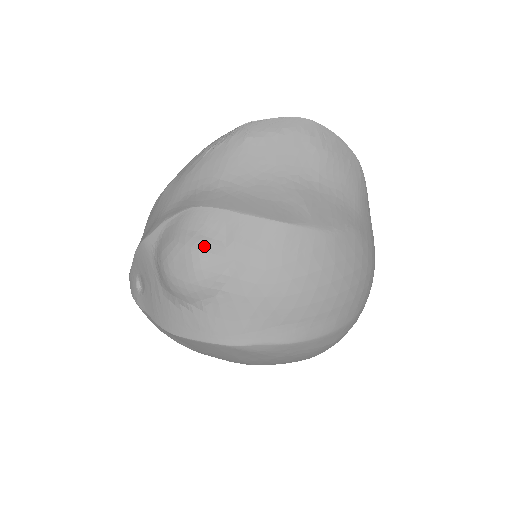
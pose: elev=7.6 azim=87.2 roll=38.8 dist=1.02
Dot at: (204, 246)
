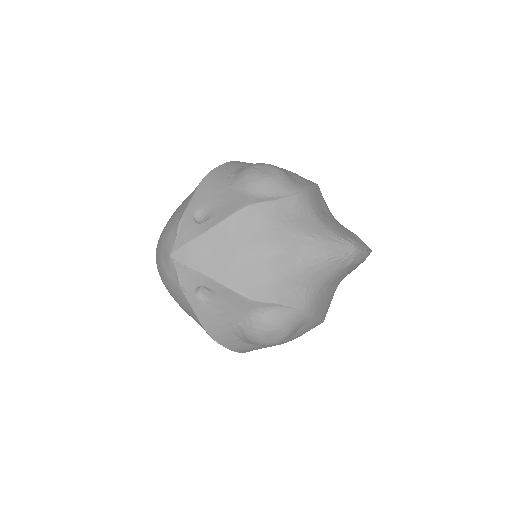
Dot at: (291, 334)
